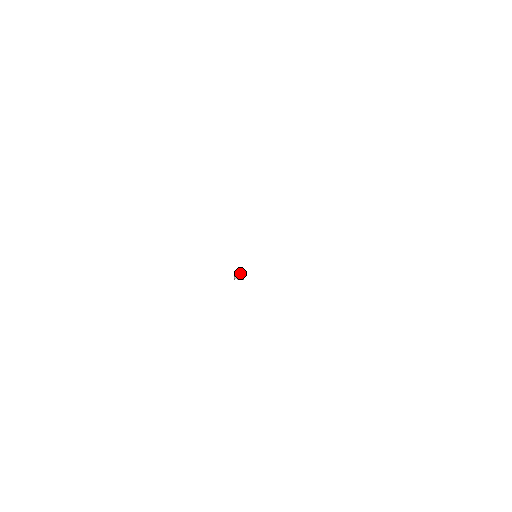
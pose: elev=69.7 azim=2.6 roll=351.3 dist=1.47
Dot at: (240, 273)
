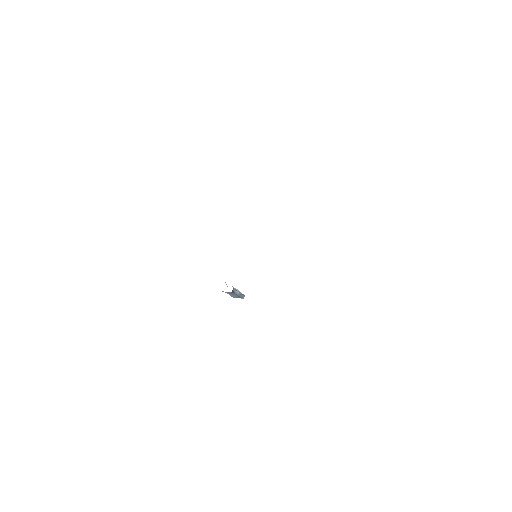
Dot at: (243, 294)
